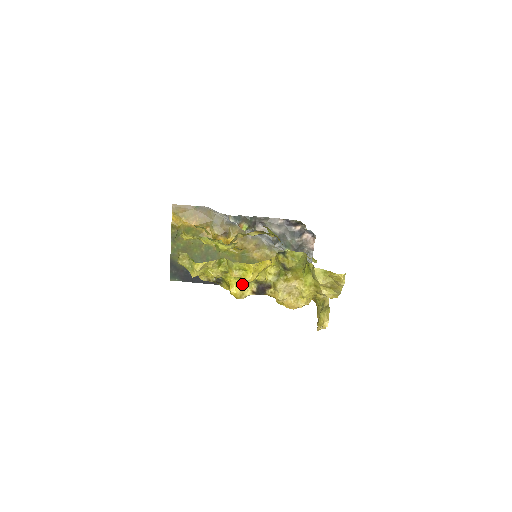
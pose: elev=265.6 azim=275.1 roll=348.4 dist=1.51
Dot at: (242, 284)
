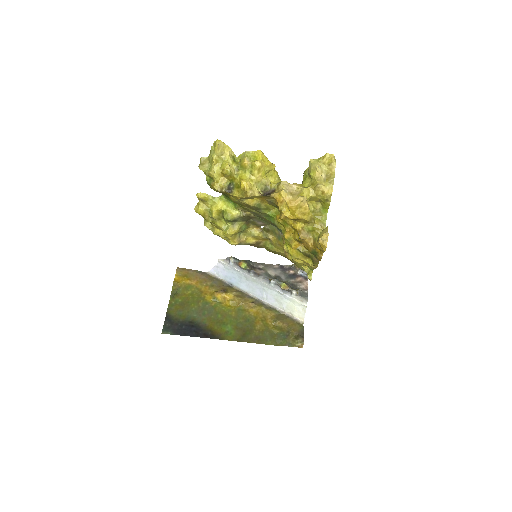
Dot at: (251, 180)
